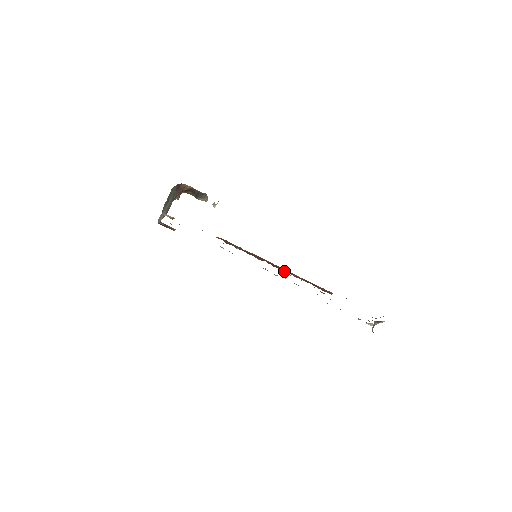
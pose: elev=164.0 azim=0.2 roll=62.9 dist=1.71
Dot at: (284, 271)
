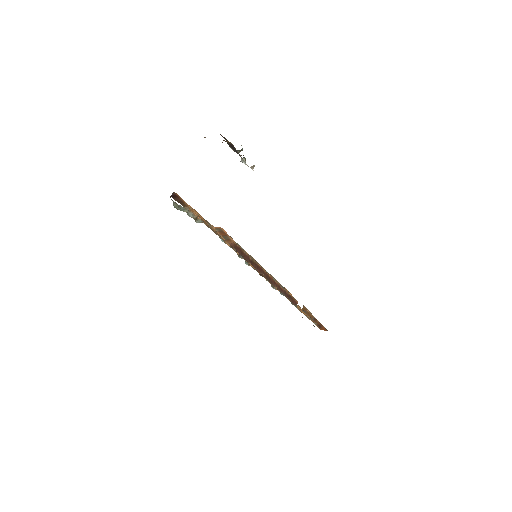
Dot at: (273, 284)
